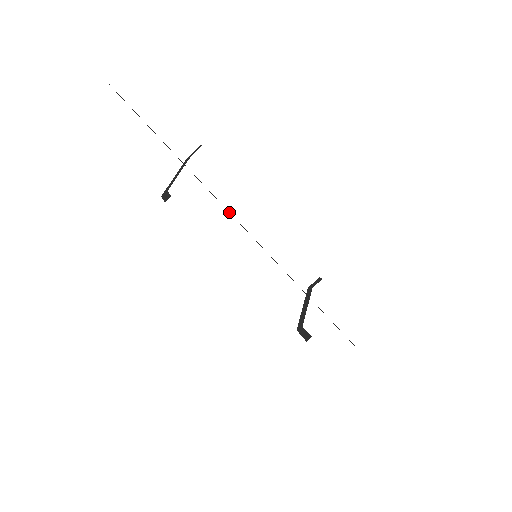
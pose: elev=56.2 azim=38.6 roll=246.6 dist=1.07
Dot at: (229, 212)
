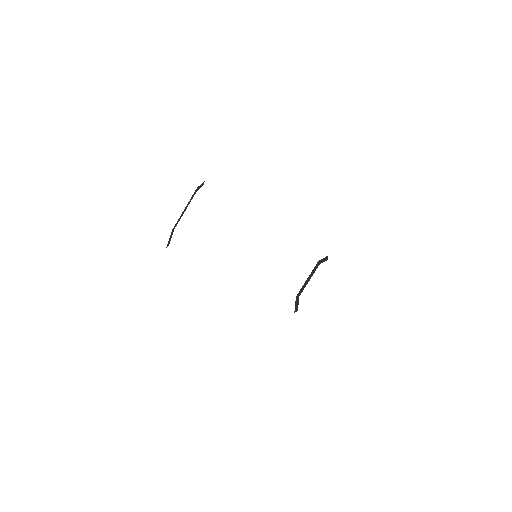
Dot at: occluded
